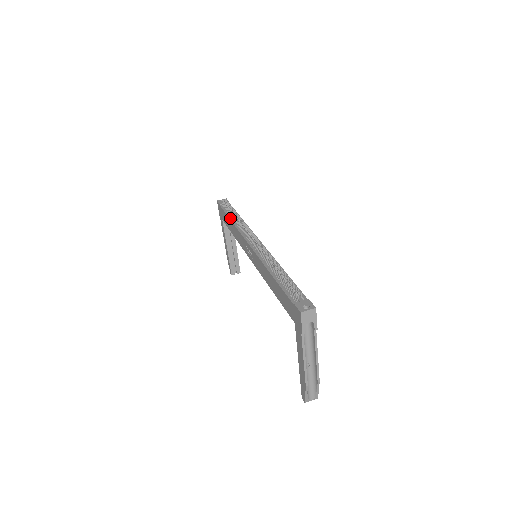
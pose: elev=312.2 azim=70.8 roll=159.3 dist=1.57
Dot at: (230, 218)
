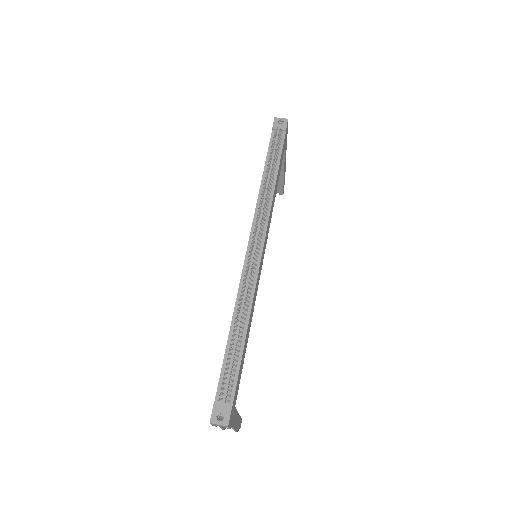
Dot at: (264, 172)
